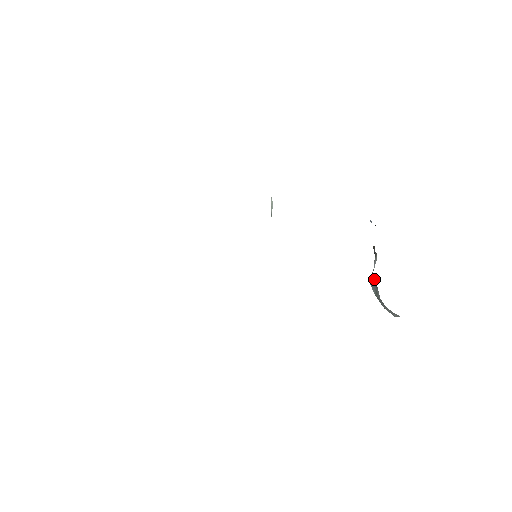
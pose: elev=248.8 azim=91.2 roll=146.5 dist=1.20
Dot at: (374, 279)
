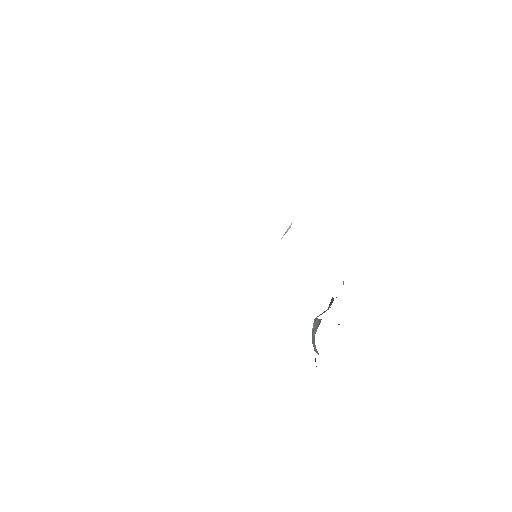
Dot at: (320, 320)
